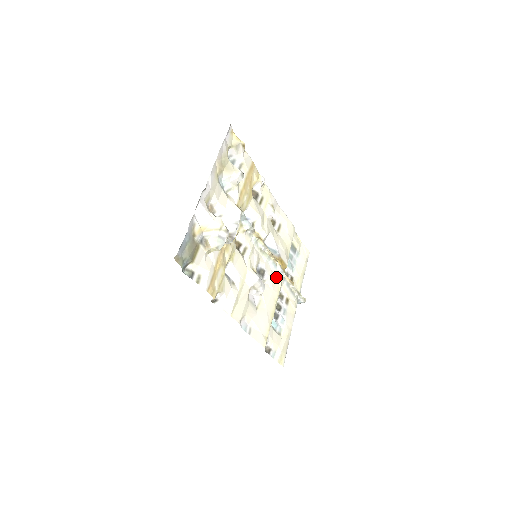
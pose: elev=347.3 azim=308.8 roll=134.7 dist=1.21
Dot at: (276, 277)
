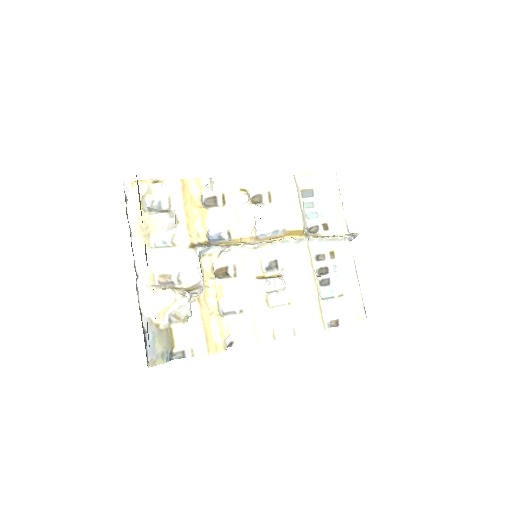
Dot at: (297, 250)
